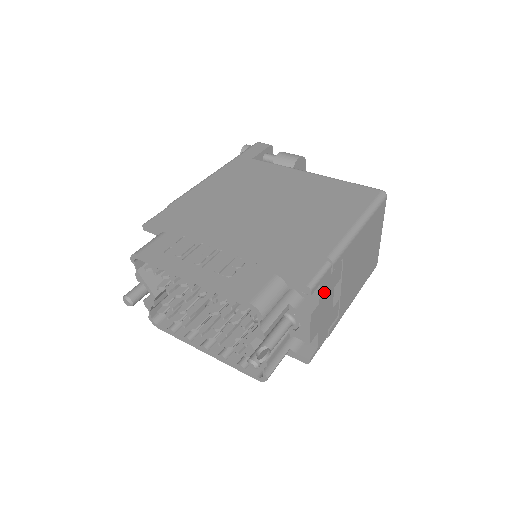
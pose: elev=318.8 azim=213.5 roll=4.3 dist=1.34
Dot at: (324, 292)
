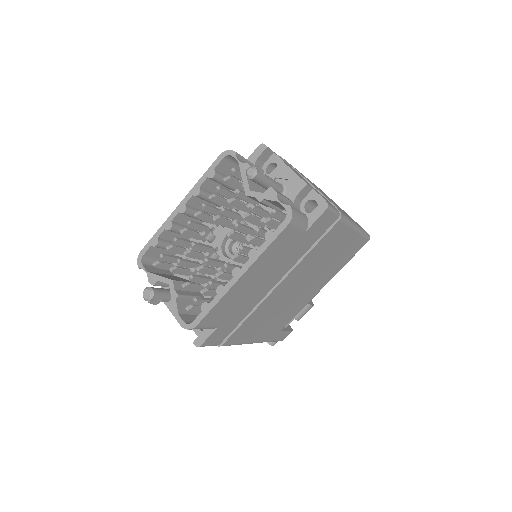
Dot at: (288, 165)
